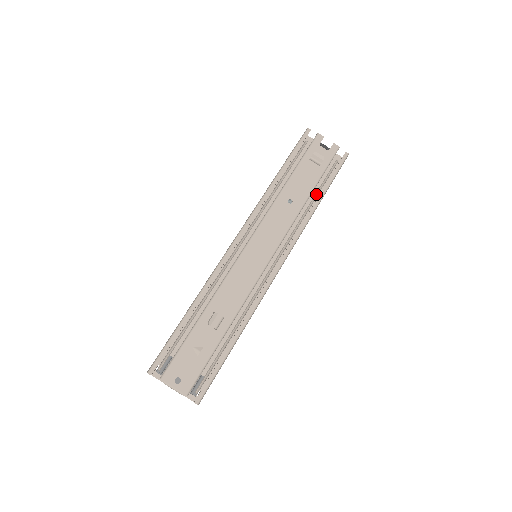
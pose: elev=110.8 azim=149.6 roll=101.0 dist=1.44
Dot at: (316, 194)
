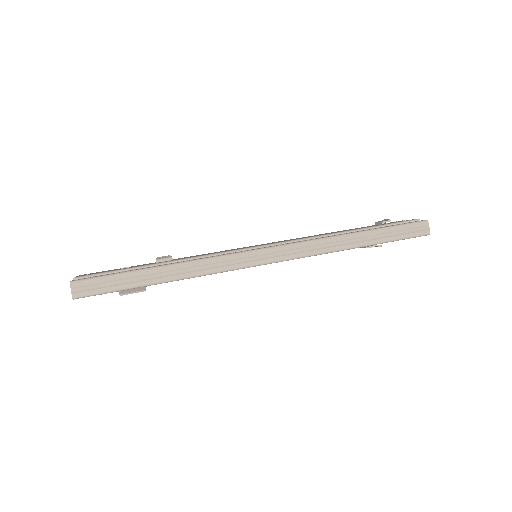
Dot at: occluded
